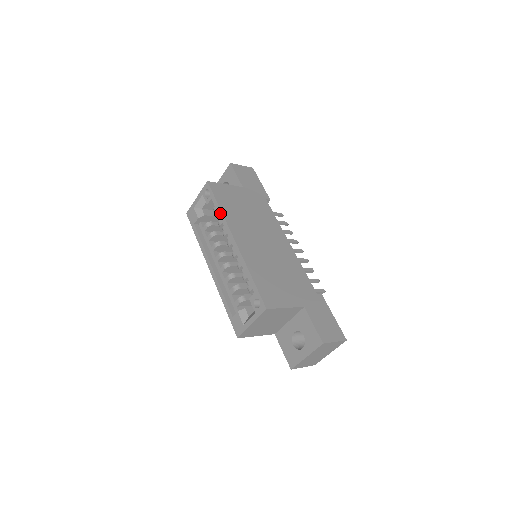
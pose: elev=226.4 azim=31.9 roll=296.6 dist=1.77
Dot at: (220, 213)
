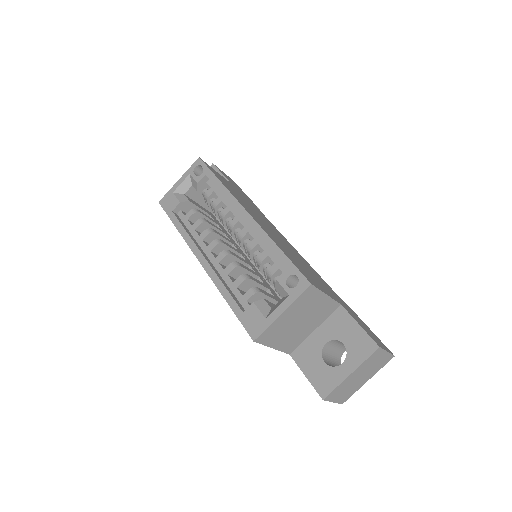
Dot at: (221, 186)
